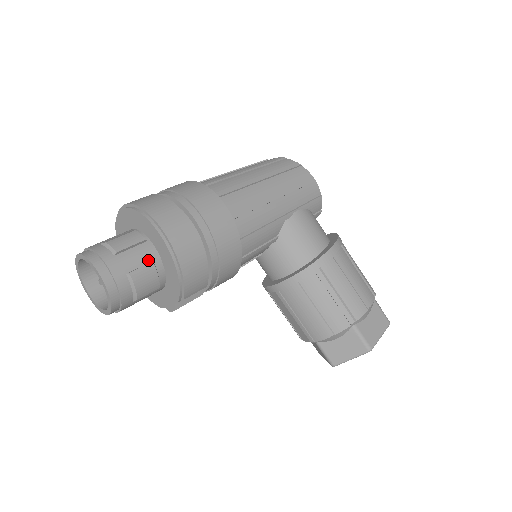
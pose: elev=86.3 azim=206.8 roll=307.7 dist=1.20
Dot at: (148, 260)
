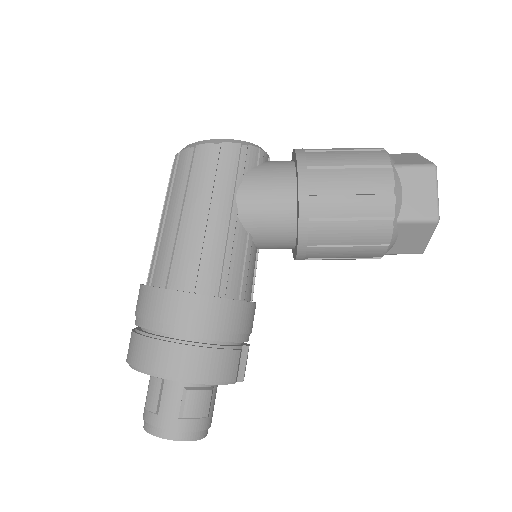
Dot at: (180, 391)
